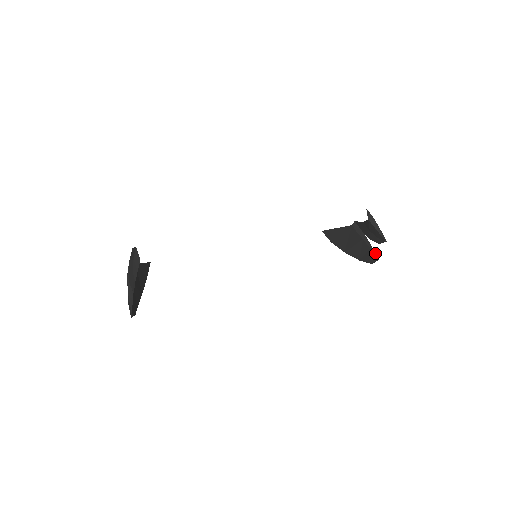
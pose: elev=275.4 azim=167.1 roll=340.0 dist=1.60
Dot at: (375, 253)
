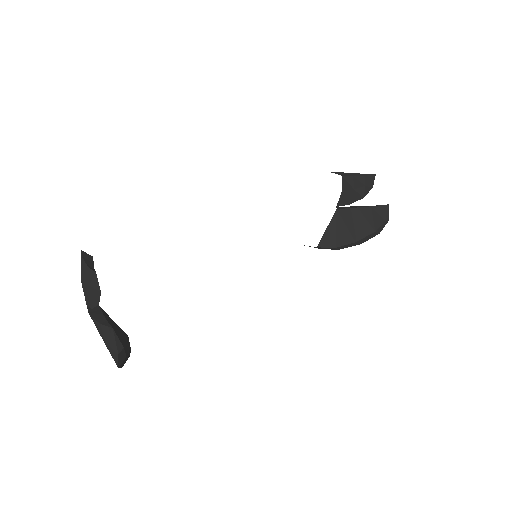
Dot at: (380, 205)
